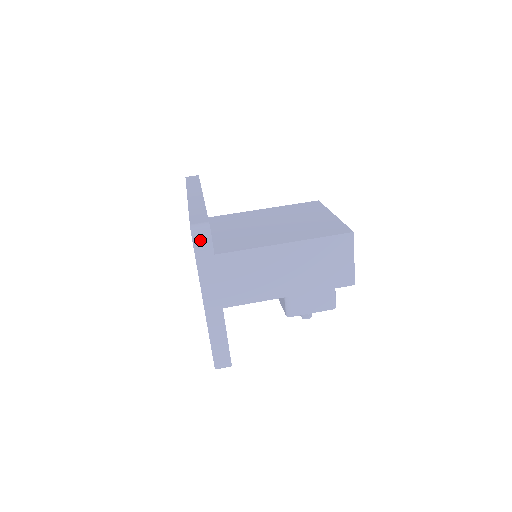
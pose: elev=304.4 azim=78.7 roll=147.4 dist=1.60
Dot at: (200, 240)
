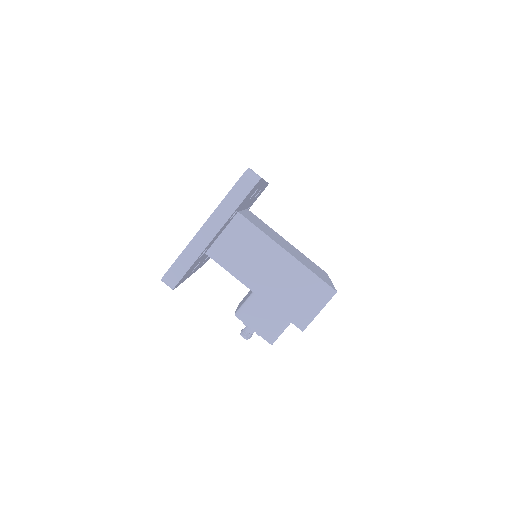
Dot at: (246, 180)
